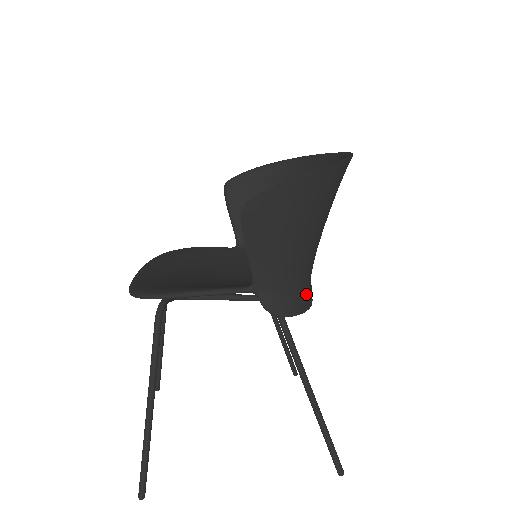
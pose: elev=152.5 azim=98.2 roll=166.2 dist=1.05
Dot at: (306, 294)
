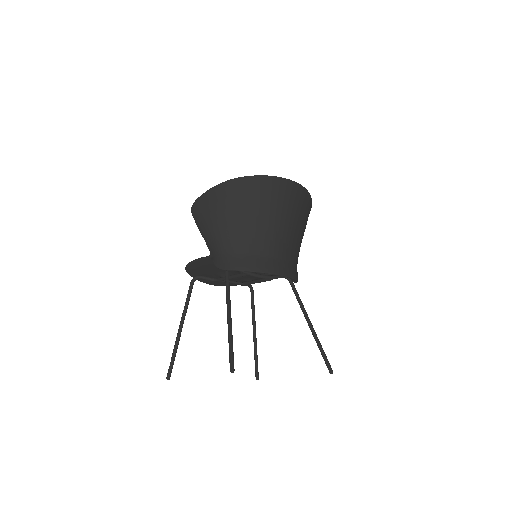
Dot at: (246, 261)
